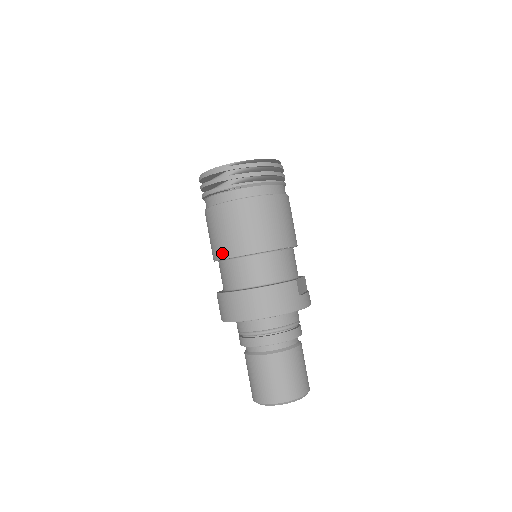
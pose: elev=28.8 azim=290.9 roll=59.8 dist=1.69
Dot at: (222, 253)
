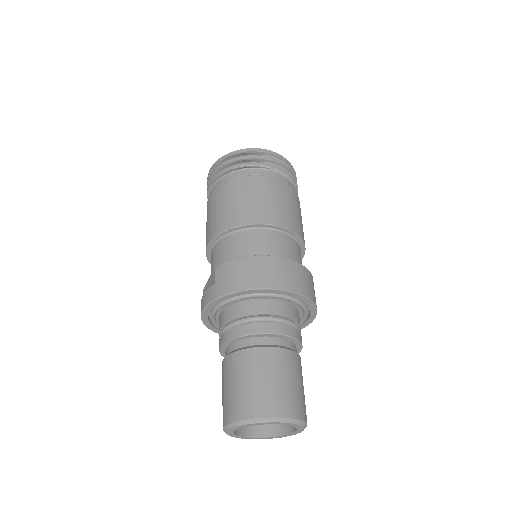
Dot at: (247, 218)
